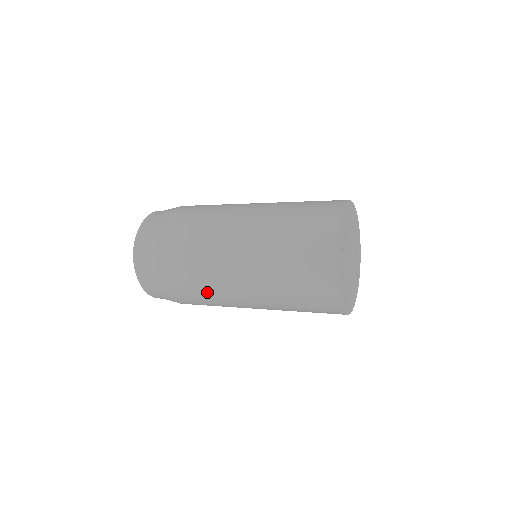
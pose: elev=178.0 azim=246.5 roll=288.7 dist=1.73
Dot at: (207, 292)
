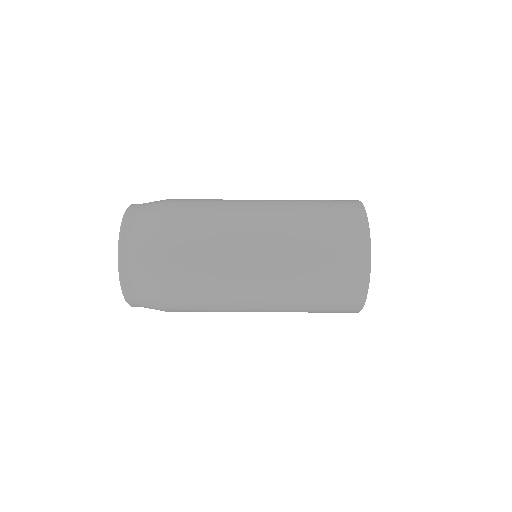
Dot at: (216, 227)
